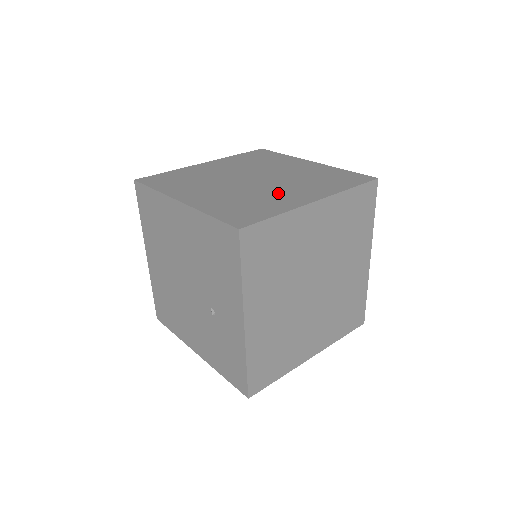
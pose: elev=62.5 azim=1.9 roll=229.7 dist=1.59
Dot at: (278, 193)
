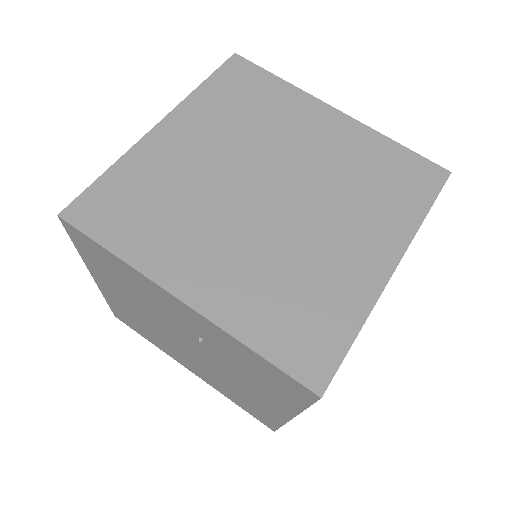
Dot at: occluded
